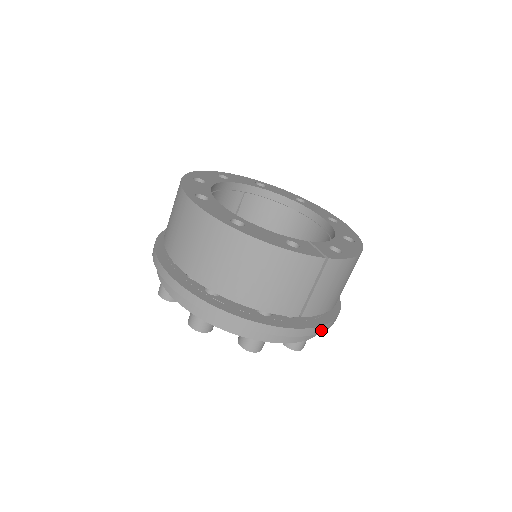
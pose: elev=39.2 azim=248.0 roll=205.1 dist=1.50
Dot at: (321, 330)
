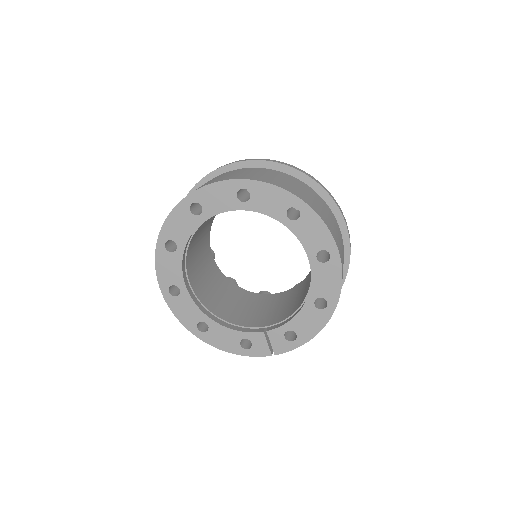
Dot at: occluded
